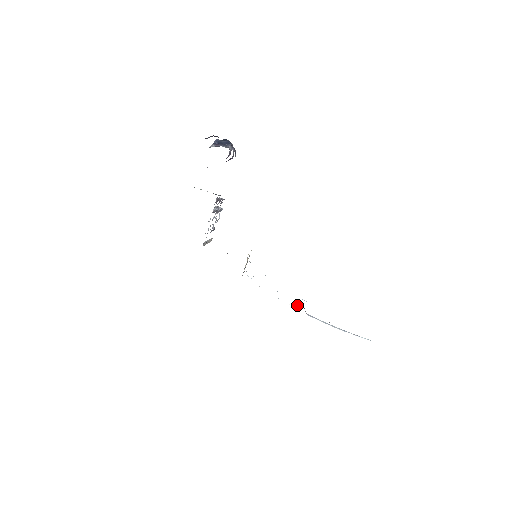
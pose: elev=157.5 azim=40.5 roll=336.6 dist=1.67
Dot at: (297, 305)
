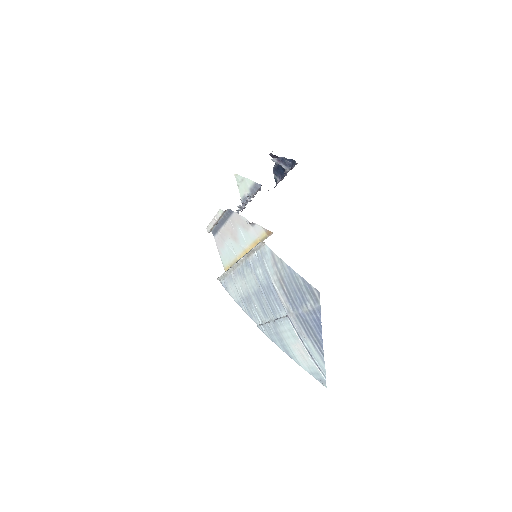
Dot at: (278, 308)
